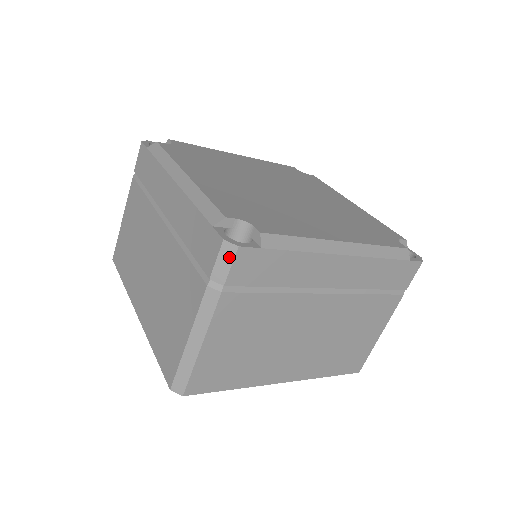
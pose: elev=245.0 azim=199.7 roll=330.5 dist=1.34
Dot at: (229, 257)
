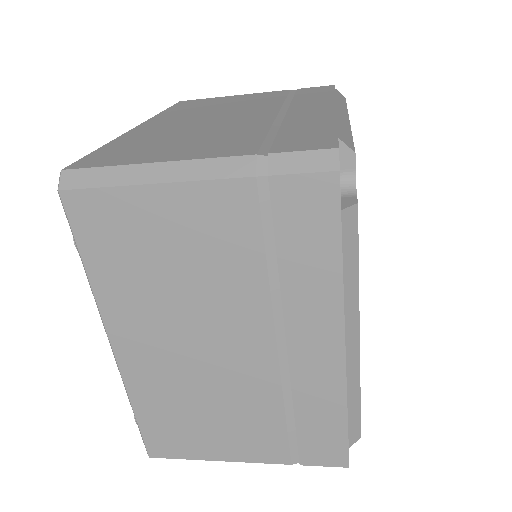
Dot at: occluded
